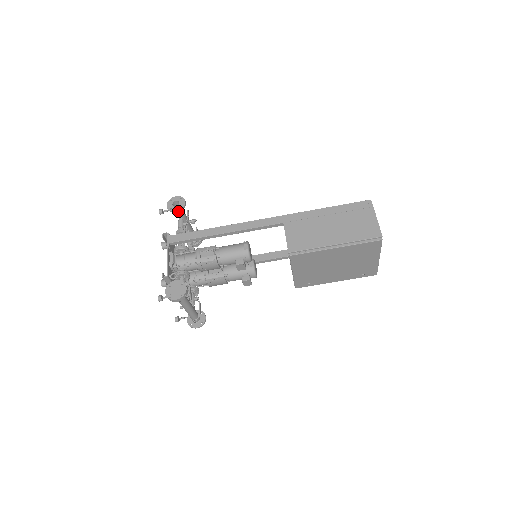
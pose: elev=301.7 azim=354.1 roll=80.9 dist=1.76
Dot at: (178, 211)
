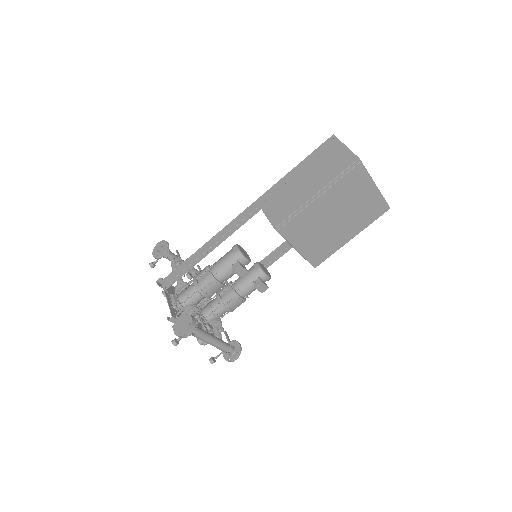
Dot at: (164, 254)
